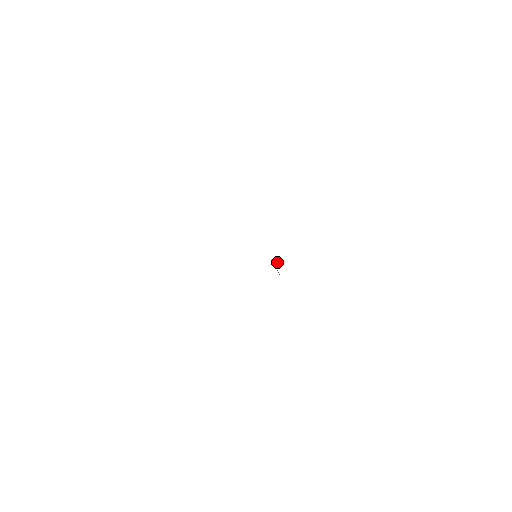
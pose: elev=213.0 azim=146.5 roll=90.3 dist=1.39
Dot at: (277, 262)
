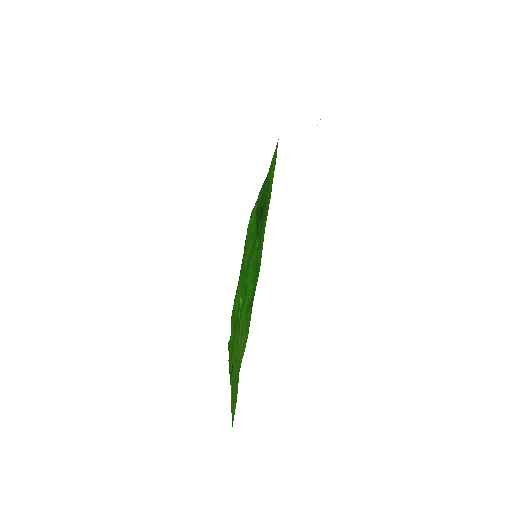
Dot at: (240, 298)
